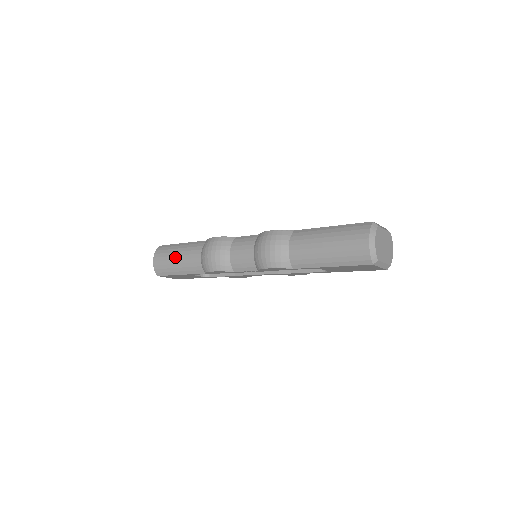
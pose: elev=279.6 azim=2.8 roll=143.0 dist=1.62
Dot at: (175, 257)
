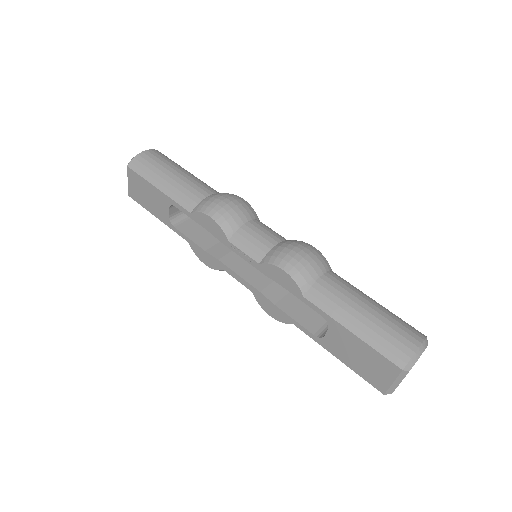
Dot at: (175, 171)
